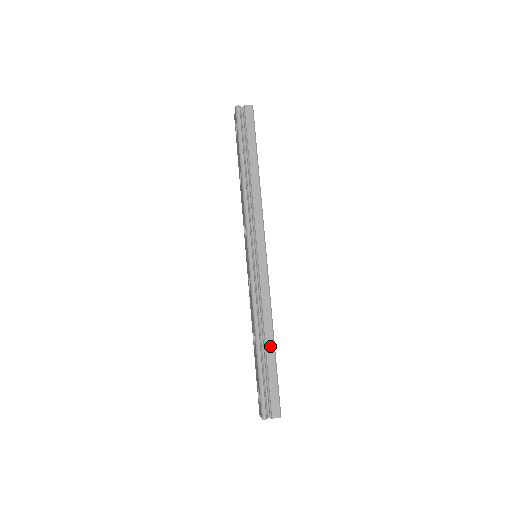
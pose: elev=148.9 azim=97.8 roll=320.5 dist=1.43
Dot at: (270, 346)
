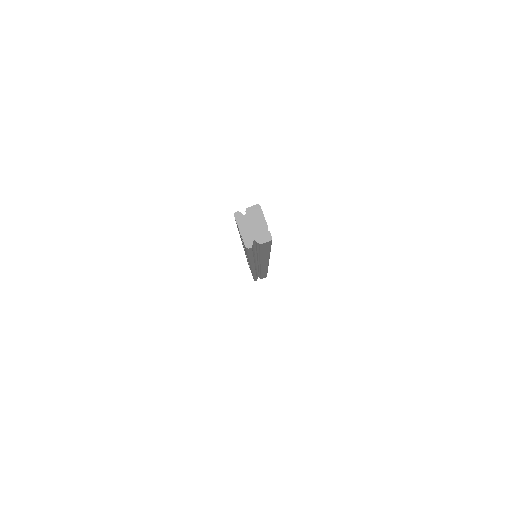
Dot at: occluded
